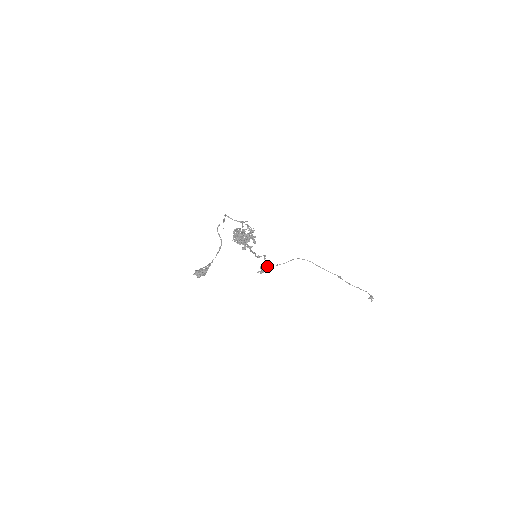
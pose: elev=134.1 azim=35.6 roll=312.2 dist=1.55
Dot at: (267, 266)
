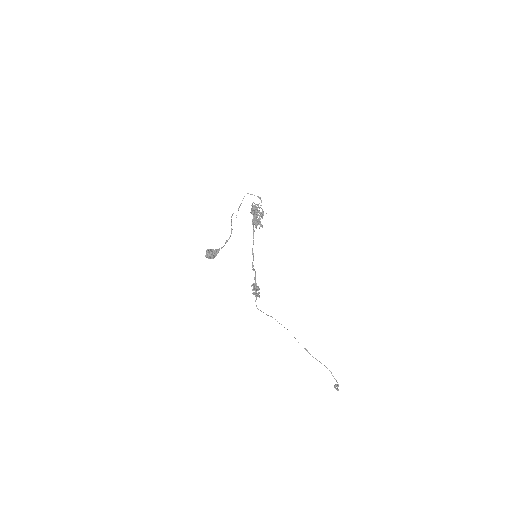
Dot at: (257, 287)
